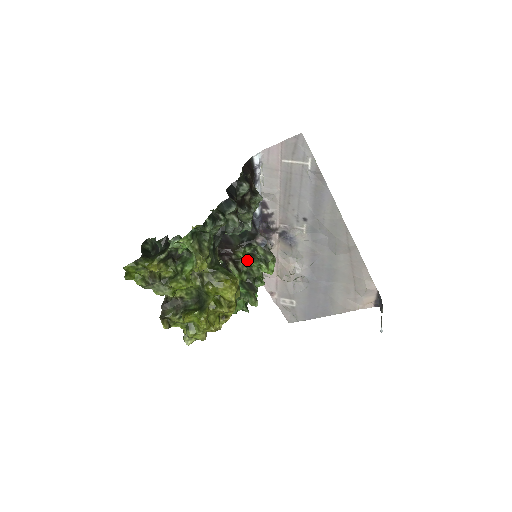
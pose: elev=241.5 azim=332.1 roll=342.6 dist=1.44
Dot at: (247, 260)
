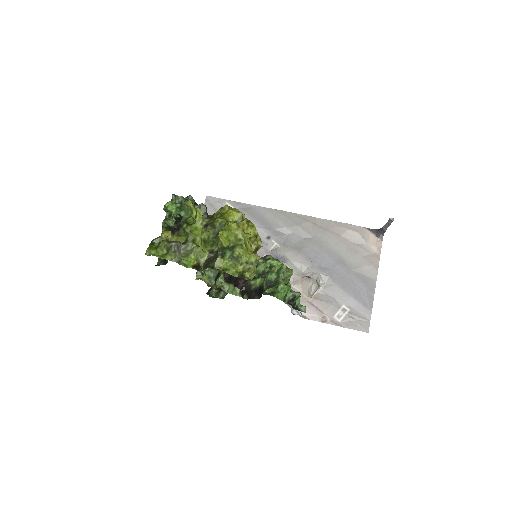
Dot at: (256, 270)
